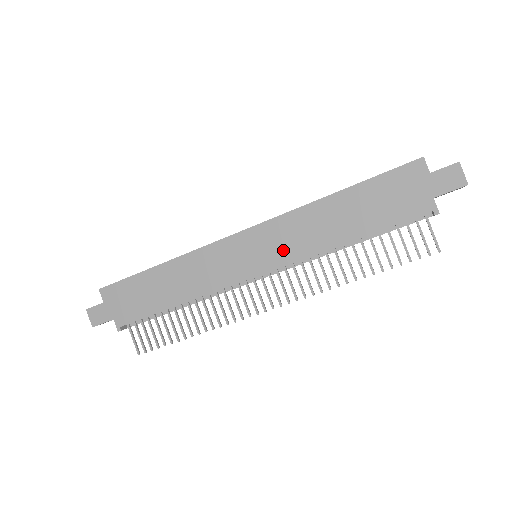
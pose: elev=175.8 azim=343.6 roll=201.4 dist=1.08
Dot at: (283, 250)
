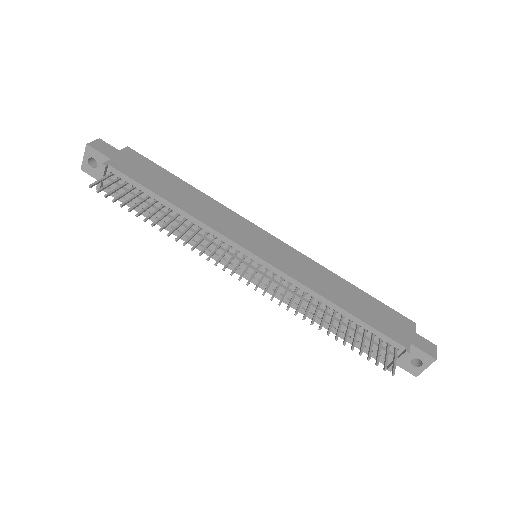
Dot at: (288, 265)
